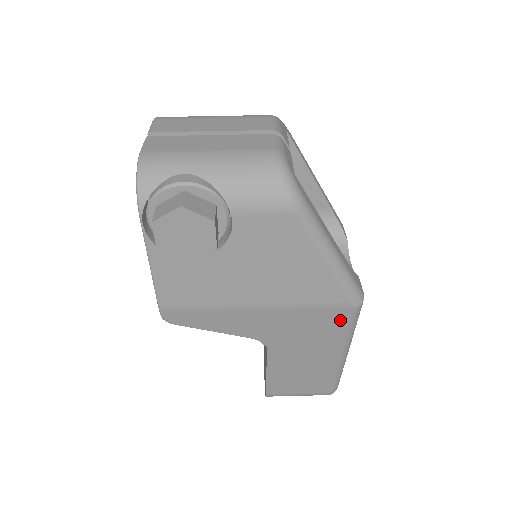
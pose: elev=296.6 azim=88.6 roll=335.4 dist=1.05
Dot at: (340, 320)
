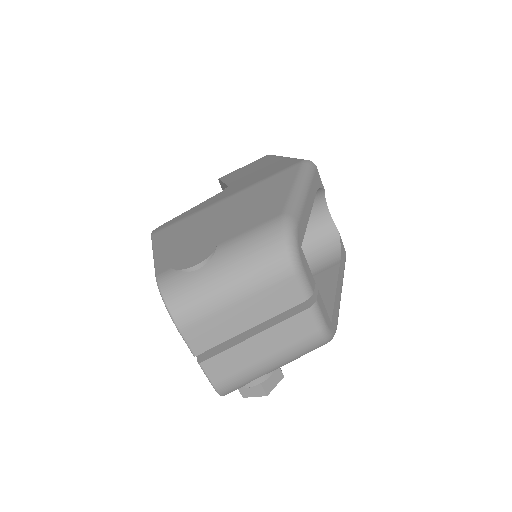
Dot at: occluded
